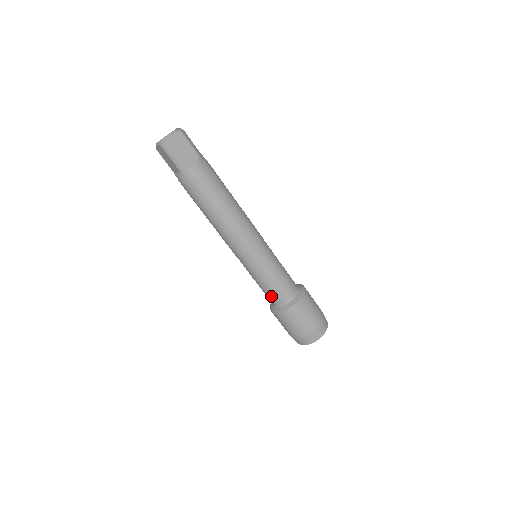
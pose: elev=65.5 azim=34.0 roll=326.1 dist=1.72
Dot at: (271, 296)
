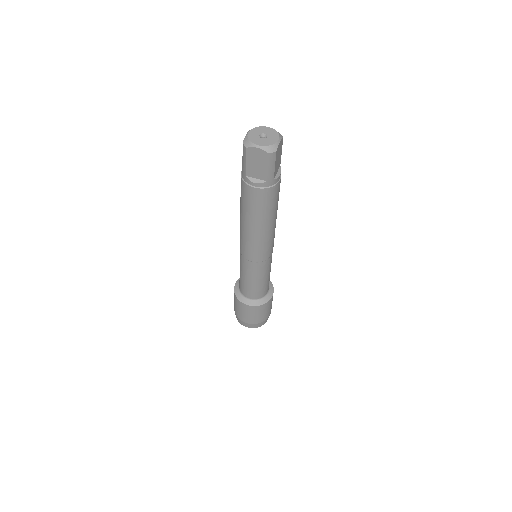
Dot at: (255, 292)
